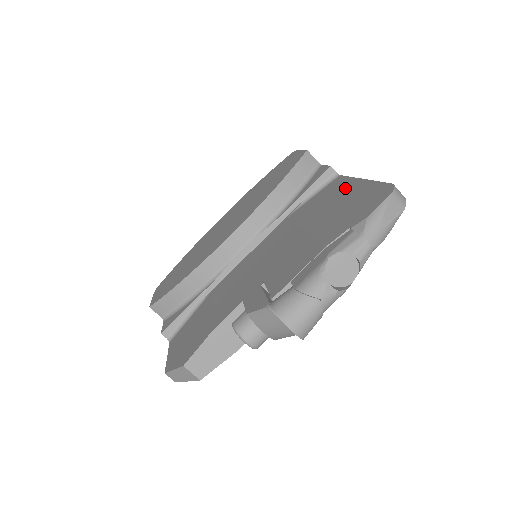
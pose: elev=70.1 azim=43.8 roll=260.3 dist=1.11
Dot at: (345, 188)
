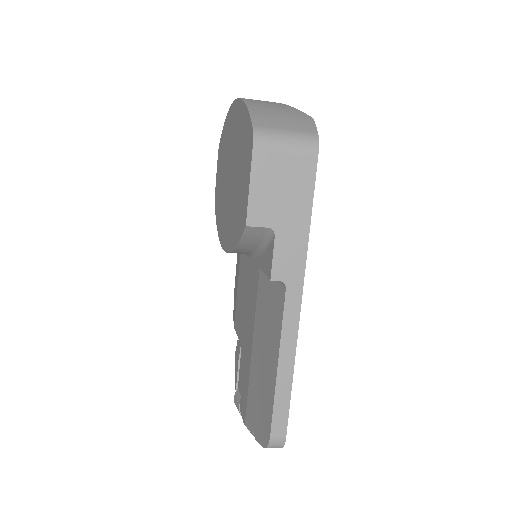
Dot at: (272, 346)
